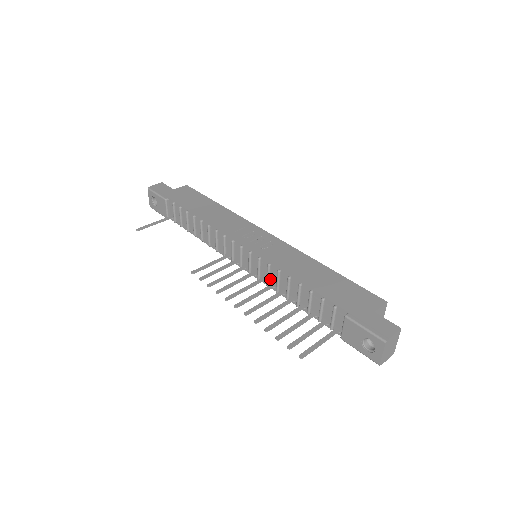
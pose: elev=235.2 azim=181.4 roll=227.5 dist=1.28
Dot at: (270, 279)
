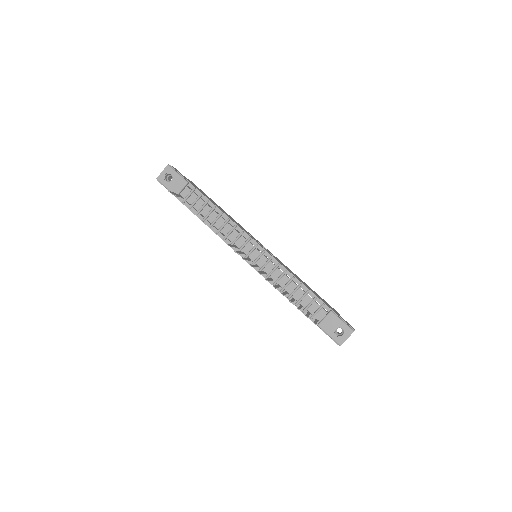
Dot at: (271, 274)
